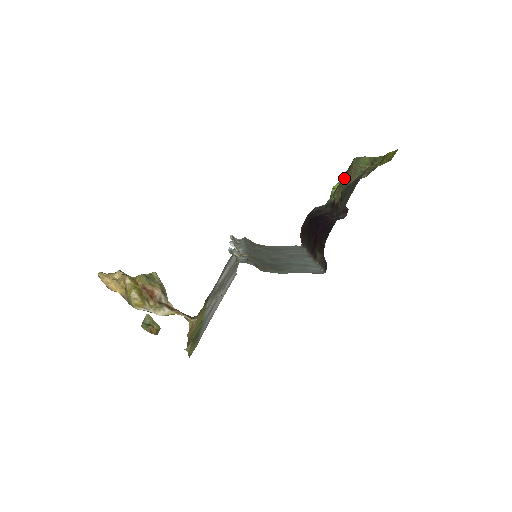
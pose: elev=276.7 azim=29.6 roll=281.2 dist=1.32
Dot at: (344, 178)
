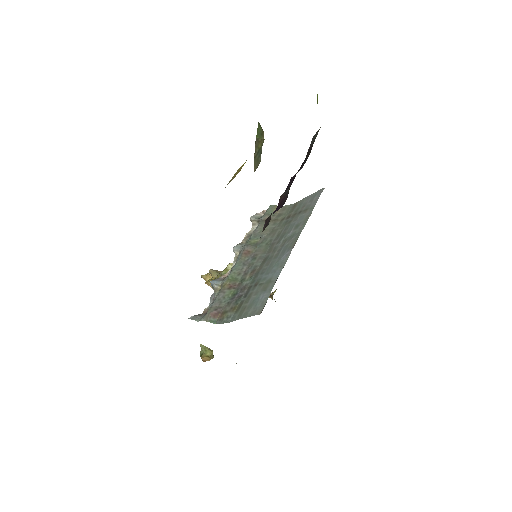
Dot at: occluded
